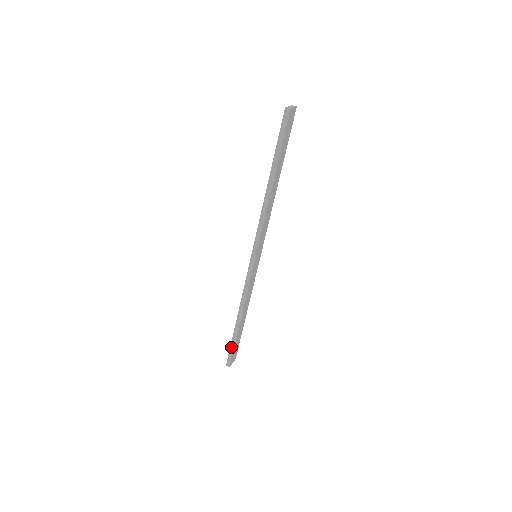
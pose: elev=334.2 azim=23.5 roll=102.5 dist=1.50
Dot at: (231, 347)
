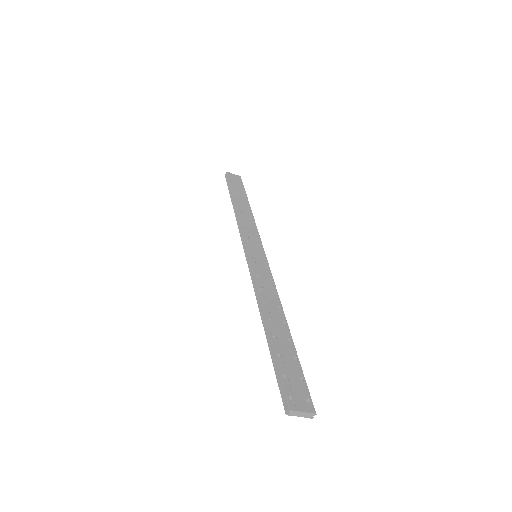
Dot at: (276, 371)
